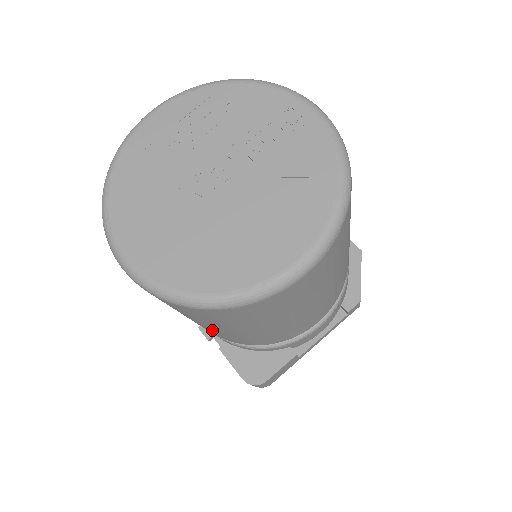
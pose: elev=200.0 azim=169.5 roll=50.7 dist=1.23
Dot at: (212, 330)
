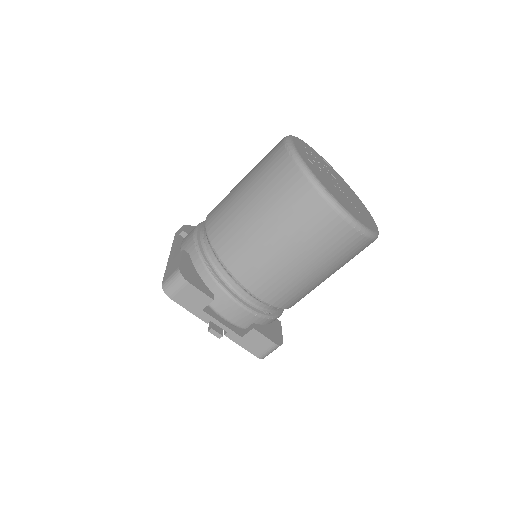
Dot at: (308, 284)
